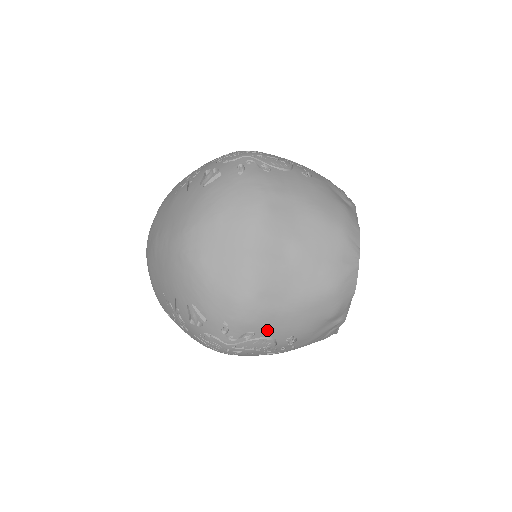
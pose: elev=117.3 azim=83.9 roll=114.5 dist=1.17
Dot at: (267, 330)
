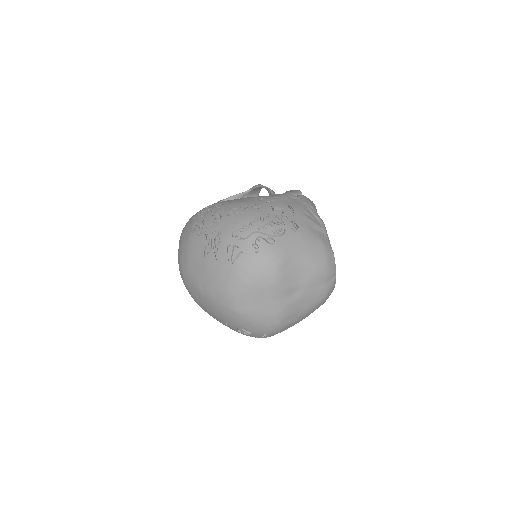
Dot at: occluded
